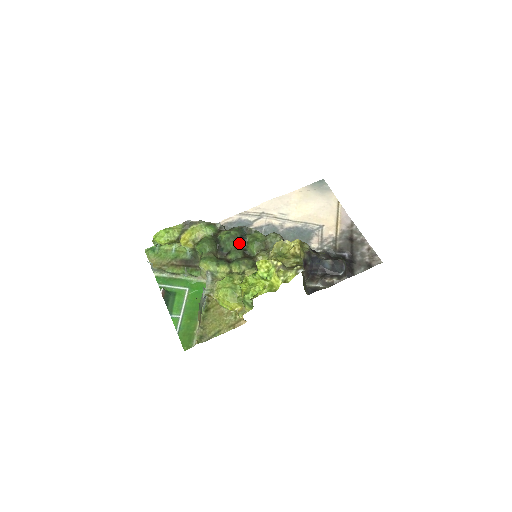
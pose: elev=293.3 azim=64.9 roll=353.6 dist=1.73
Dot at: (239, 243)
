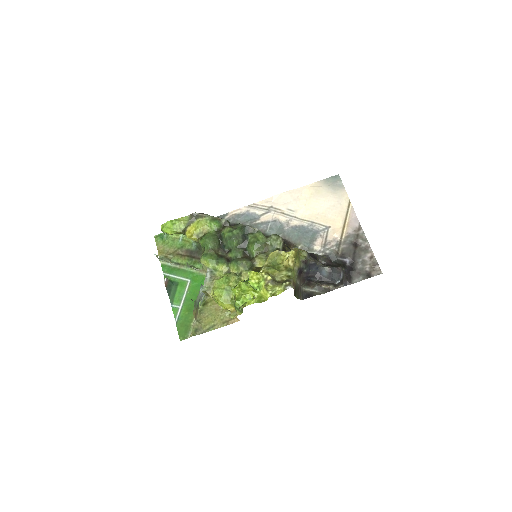
Dot at: (240, 242)
